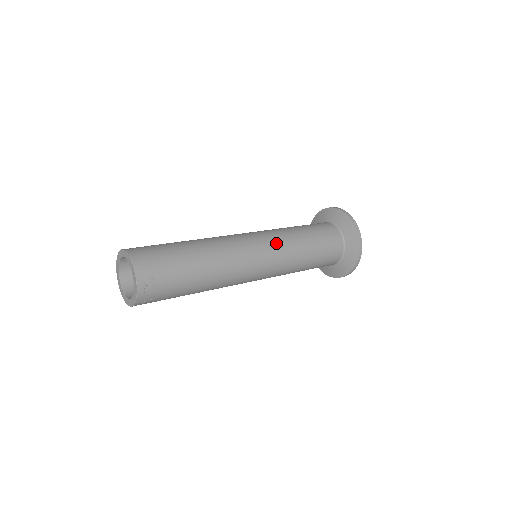
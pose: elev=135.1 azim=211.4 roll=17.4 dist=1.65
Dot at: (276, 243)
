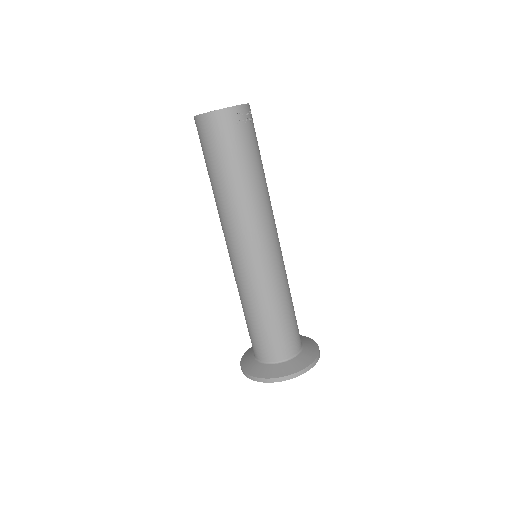
Dot at: occluded
